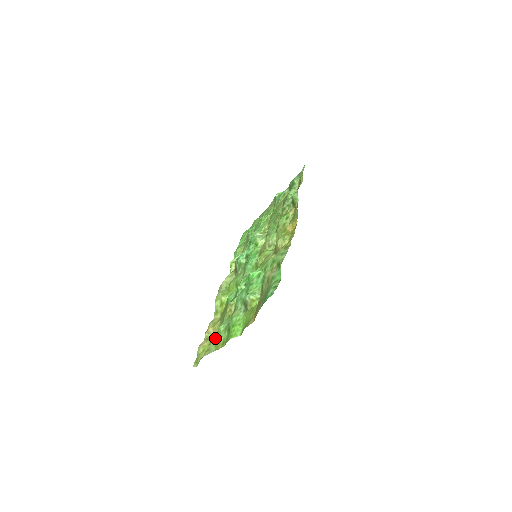
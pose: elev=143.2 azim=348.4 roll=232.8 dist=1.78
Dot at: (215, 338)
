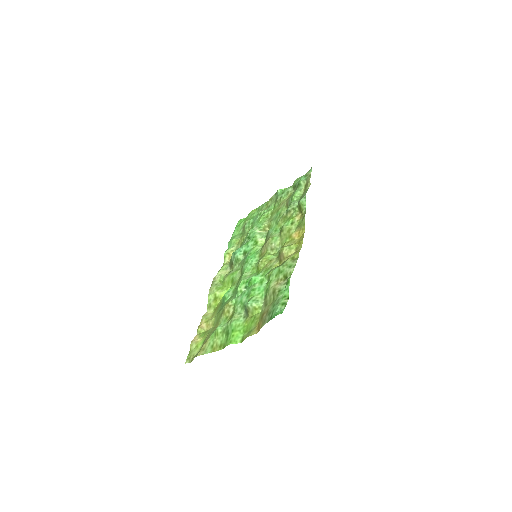
Dot at: (211, 338)
